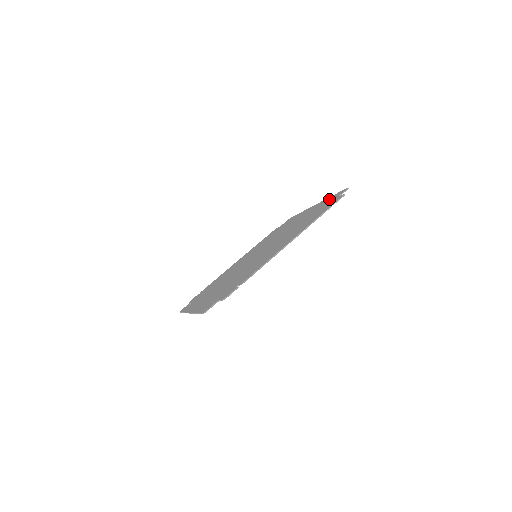
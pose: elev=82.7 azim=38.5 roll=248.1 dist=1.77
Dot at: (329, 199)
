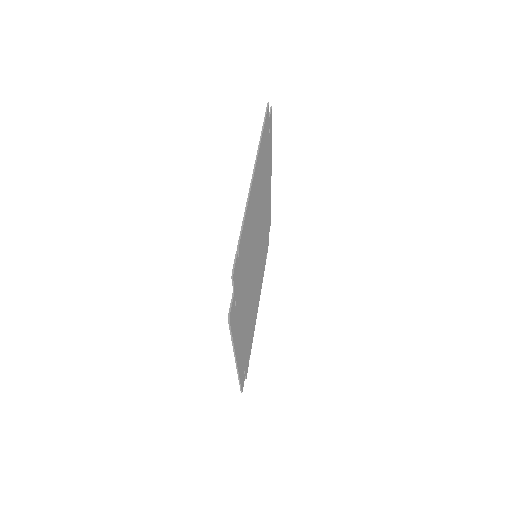
Dot at: occluded
